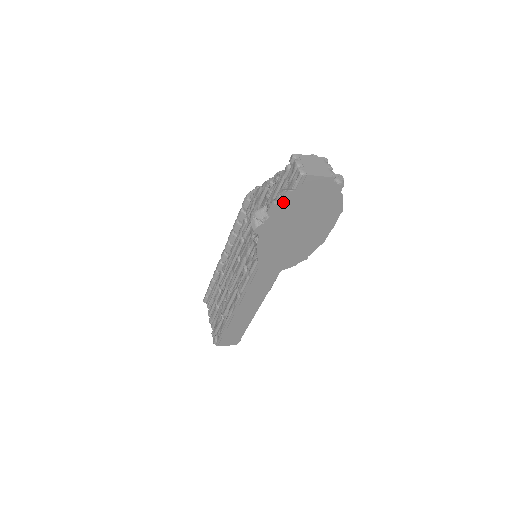
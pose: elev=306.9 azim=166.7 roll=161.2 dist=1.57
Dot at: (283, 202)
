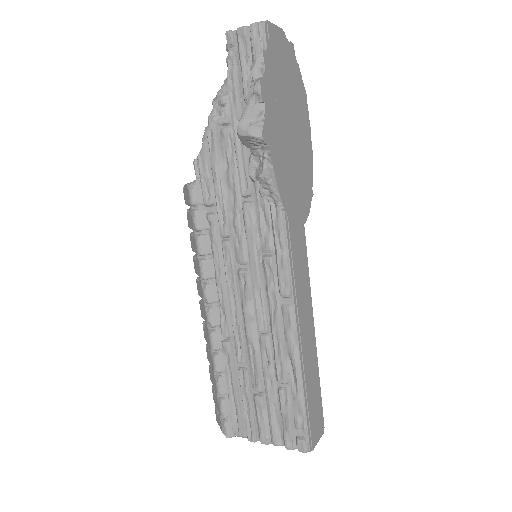
Dot at: (266, 74)
